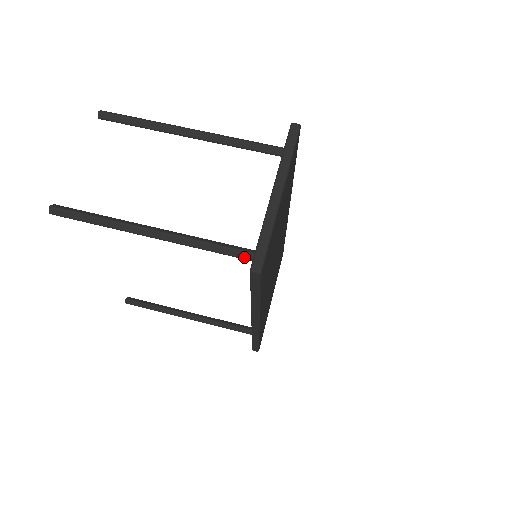
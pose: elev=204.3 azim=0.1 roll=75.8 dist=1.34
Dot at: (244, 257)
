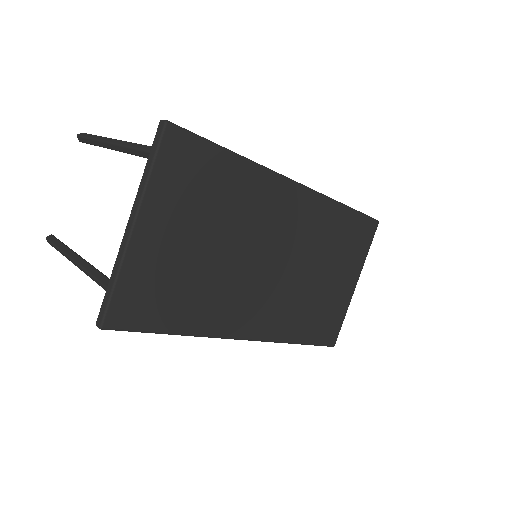
Dot at: occluded
